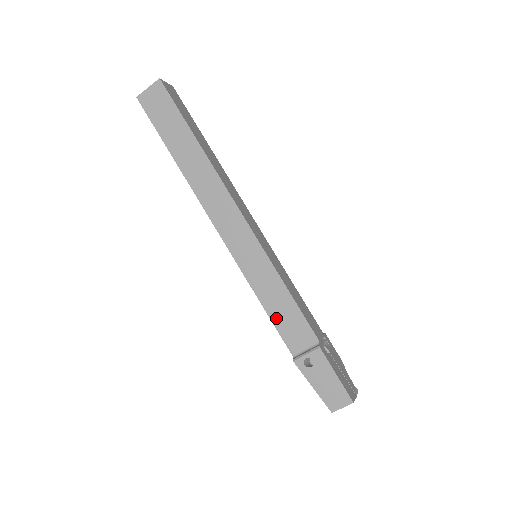
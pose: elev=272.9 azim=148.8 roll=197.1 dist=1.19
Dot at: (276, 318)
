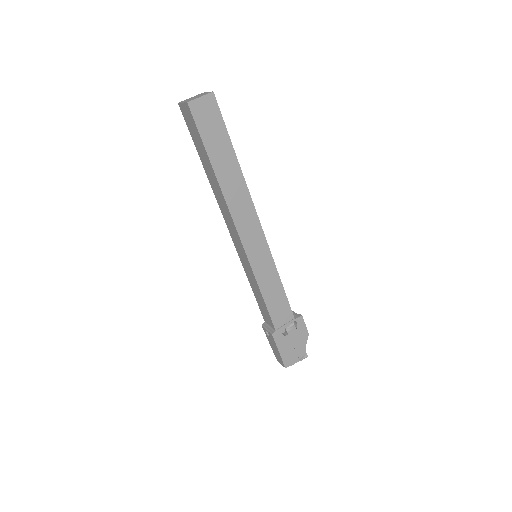
Dot at: (257, 299)
